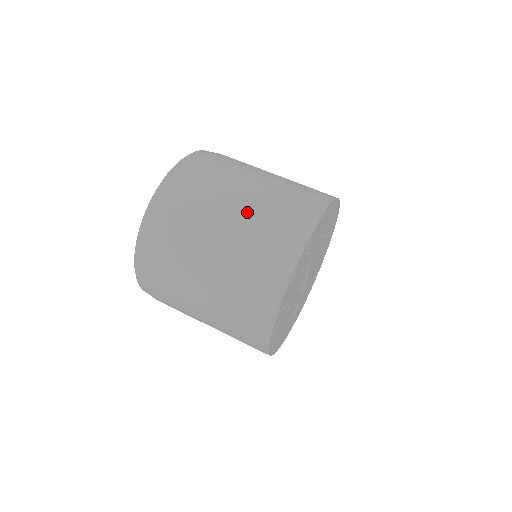
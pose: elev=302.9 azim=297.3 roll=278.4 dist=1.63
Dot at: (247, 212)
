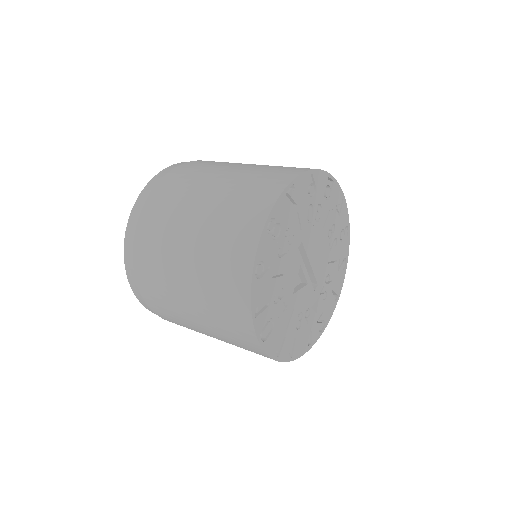
Dot at: (206, 210)
